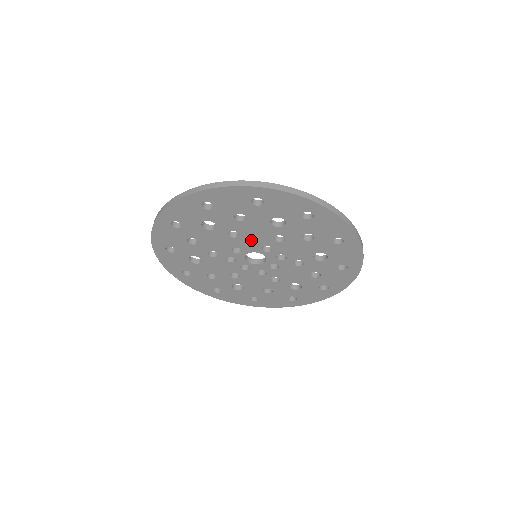
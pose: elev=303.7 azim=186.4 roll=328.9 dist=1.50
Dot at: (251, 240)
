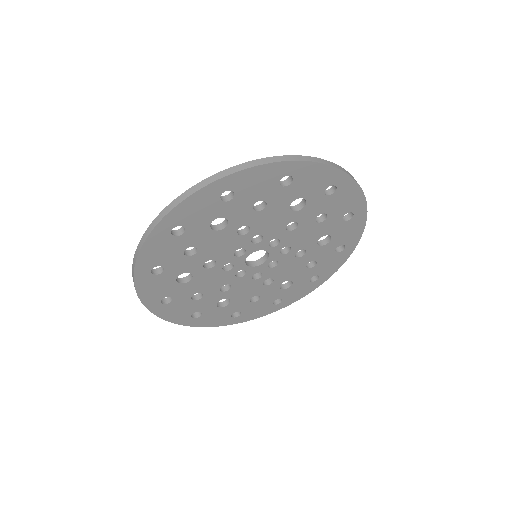
Dot at: occluded
